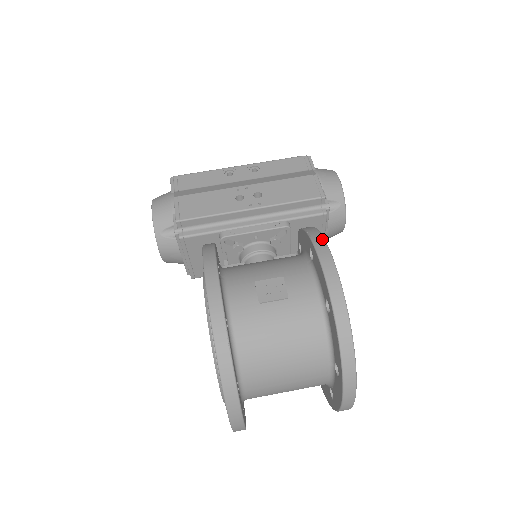
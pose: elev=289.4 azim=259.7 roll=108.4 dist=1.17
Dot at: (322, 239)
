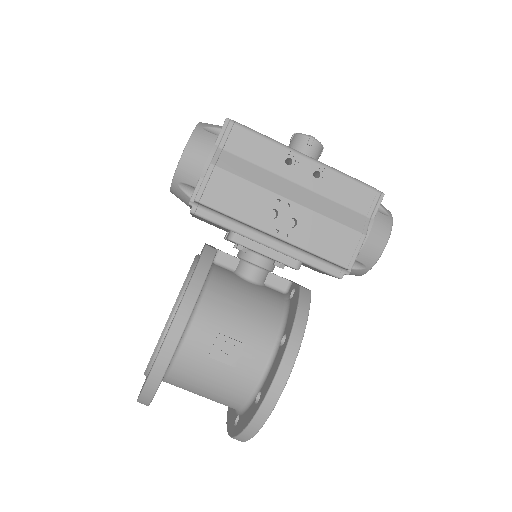
Dot at: (297, 348)
